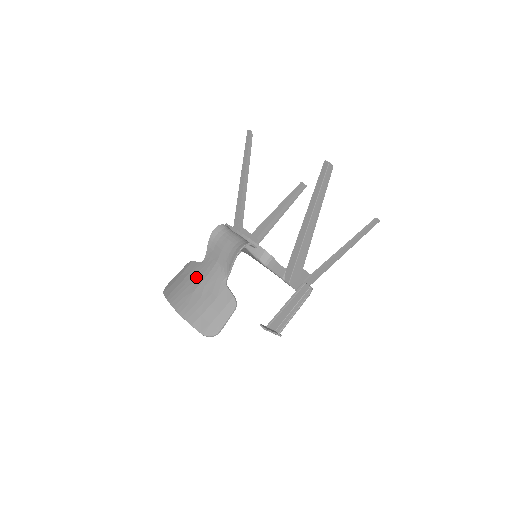
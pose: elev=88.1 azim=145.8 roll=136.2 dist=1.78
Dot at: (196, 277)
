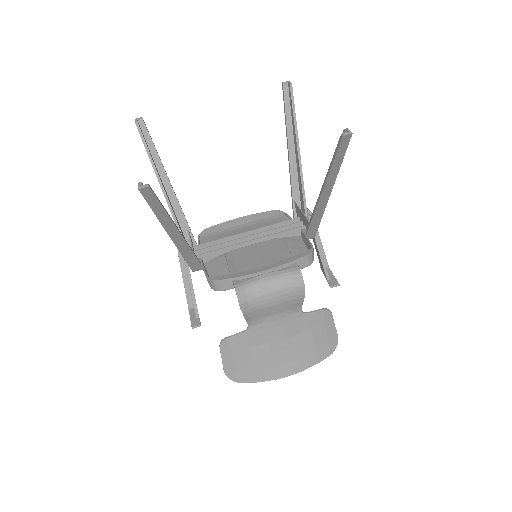
Dot at: (265, 343)
